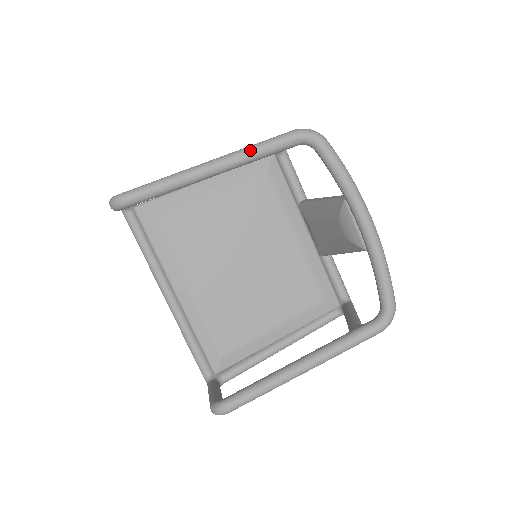
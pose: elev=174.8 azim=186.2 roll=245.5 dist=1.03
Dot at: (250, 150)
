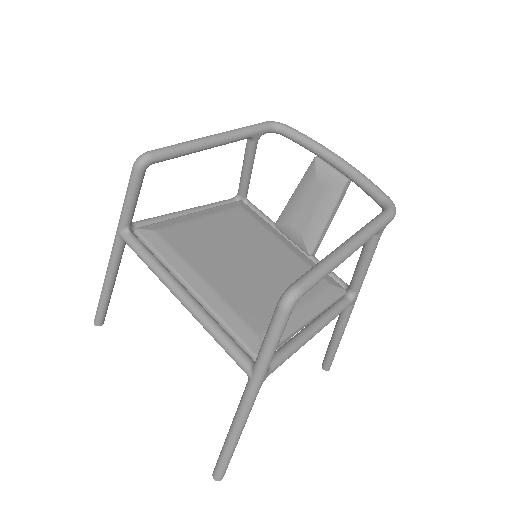
Dot at: (239, 128)
